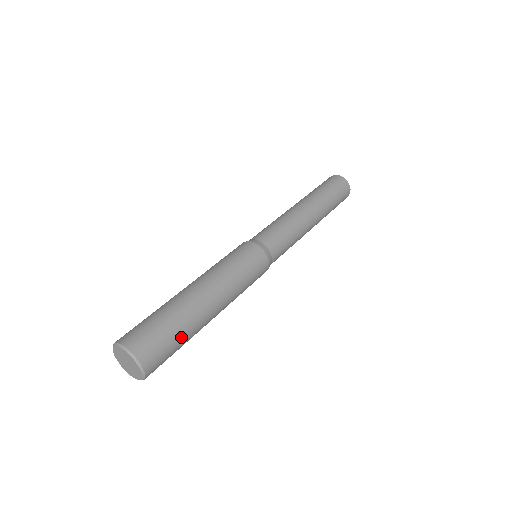
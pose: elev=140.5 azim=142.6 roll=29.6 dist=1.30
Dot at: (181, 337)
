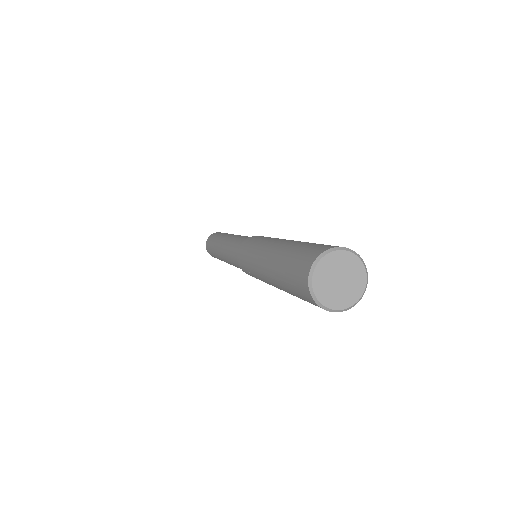
Dot at: occluded
